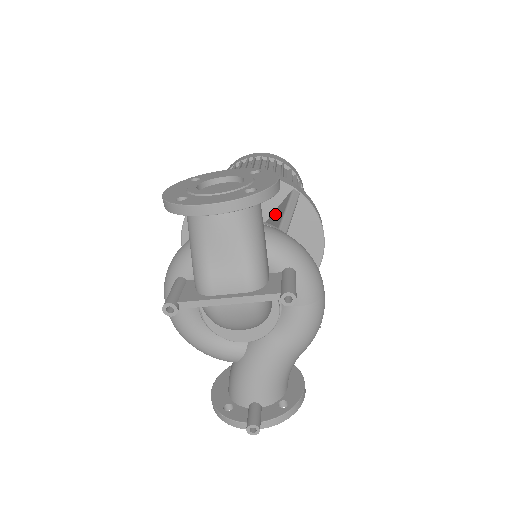
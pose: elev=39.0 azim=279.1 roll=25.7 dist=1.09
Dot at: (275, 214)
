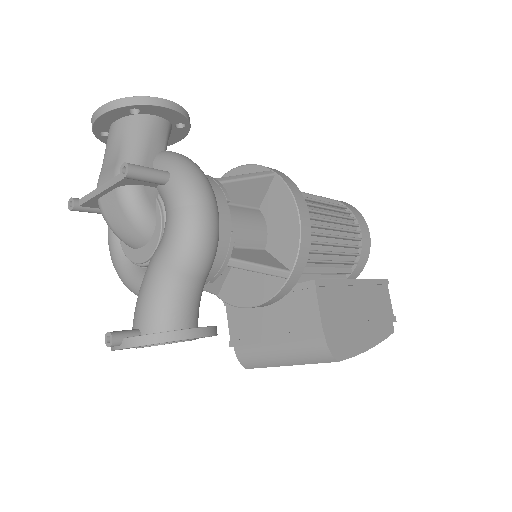
Dot at: occluded
